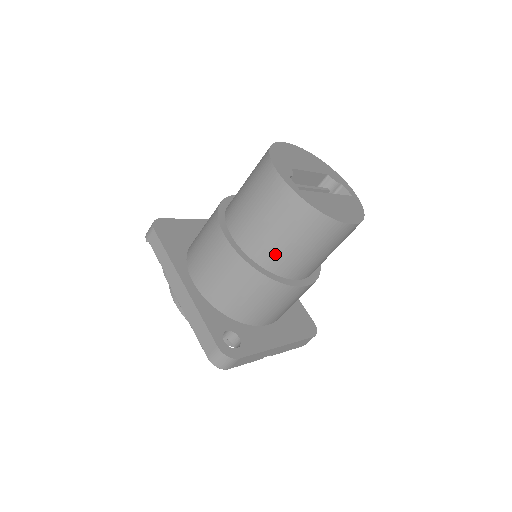
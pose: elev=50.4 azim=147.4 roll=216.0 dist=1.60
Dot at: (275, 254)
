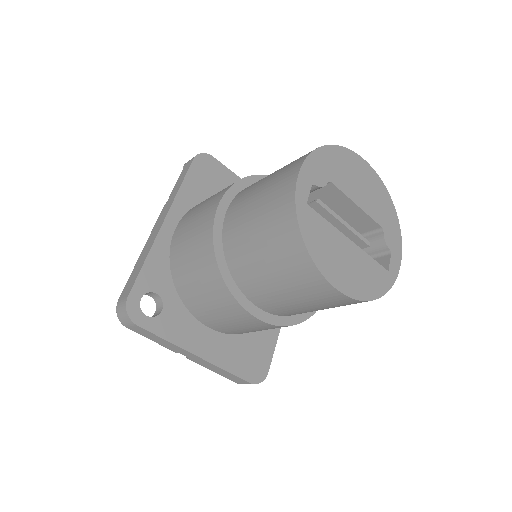
Dot at: (242, 255)
